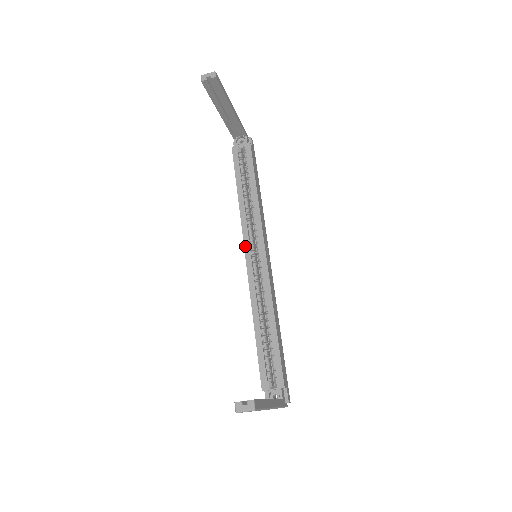
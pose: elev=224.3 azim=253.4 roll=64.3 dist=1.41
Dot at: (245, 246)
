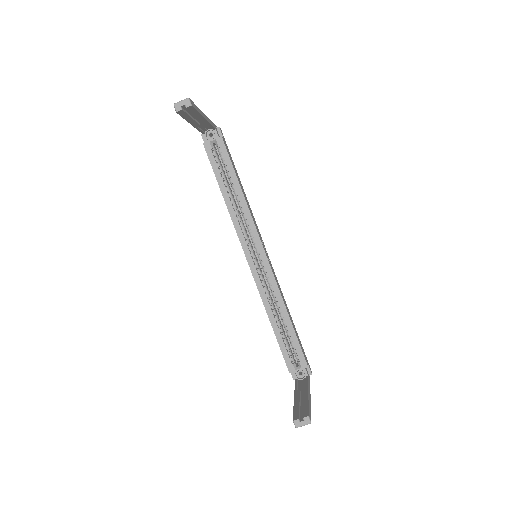
Dot at: (244, 249)
